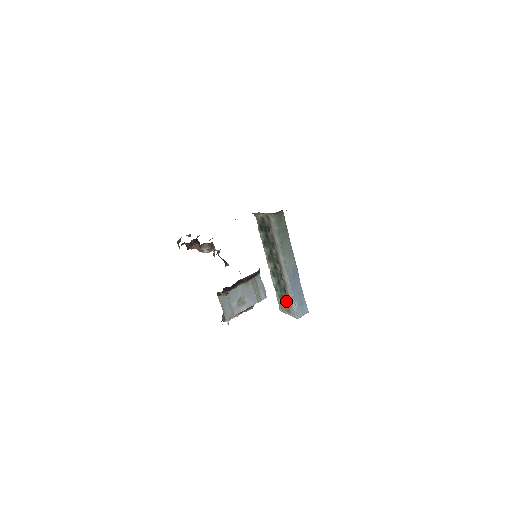
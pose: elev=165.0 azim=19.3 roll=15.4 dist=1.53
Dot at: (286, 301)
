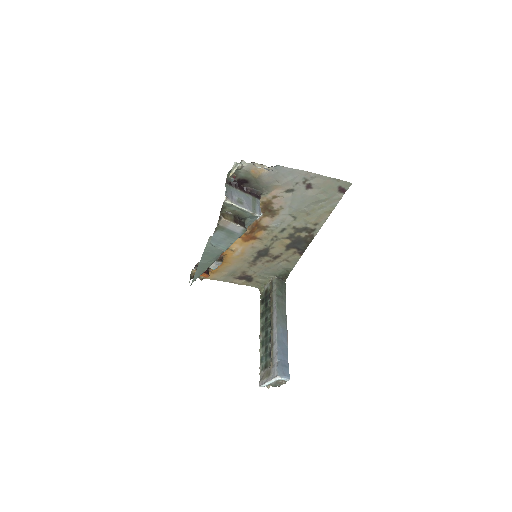
Dot at: (269, 366)
